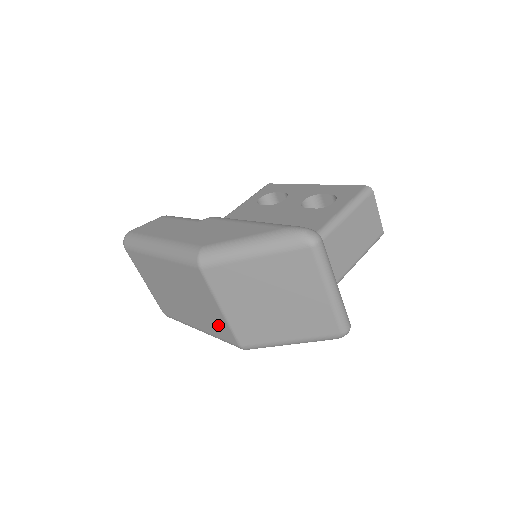
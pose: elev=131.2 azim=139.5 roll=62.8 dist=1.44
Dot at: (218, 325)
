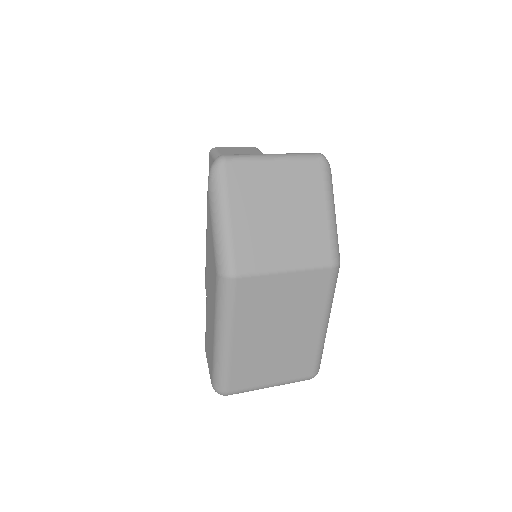
Dot at: (309, 287)
